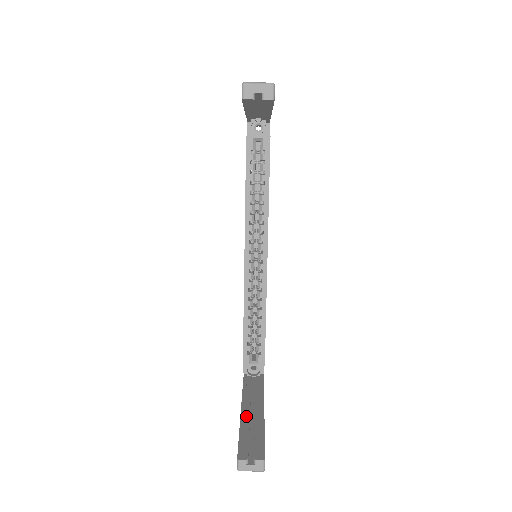
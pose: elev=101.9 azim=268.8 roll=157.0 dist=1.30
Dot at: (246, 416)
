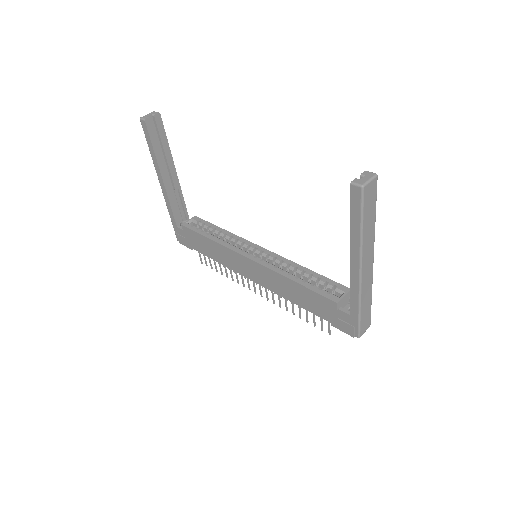
Dot at: occluded
